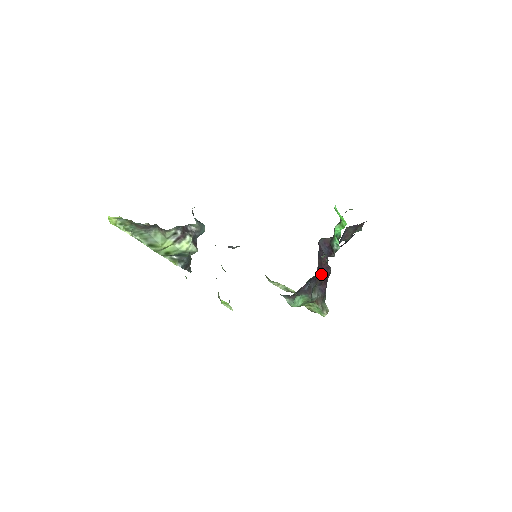
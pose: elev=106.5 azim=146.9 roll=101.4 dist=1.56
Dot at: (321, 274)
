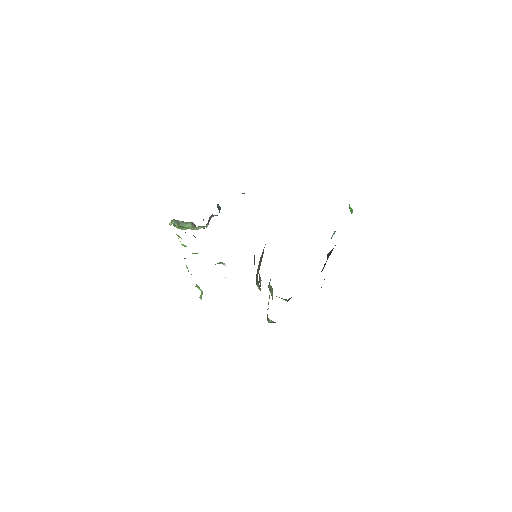
Dot at: occluded
